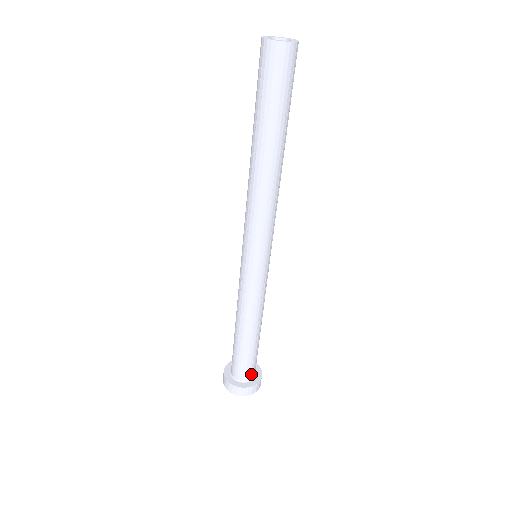
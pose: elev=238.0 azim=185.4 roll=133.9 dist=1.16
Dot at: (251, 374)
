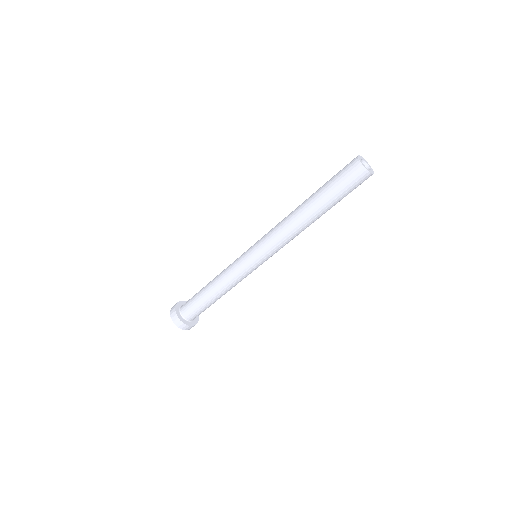
Dot at: (188, 315)
